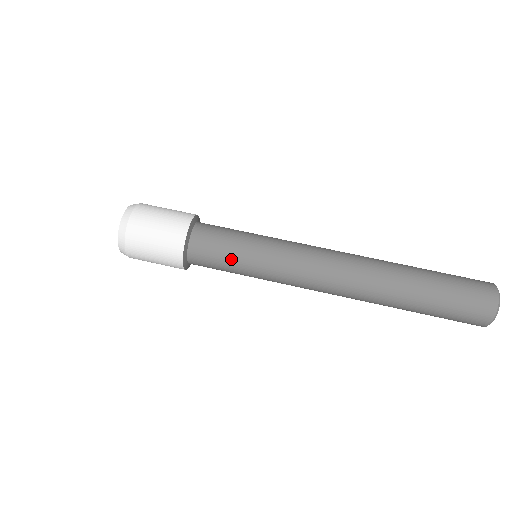
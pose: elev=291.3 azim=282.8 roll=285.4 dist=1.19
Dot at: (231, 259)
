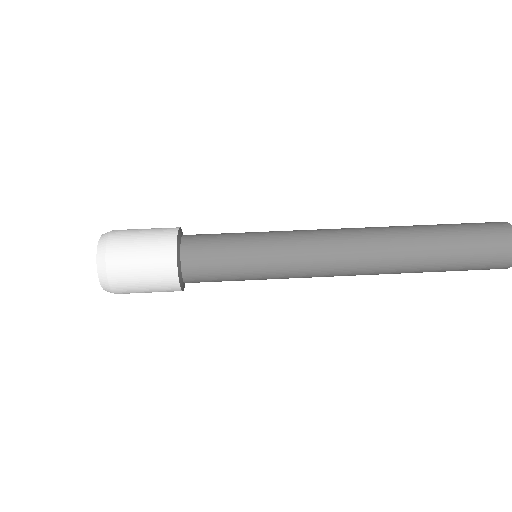
Dot at: (231, 249)
